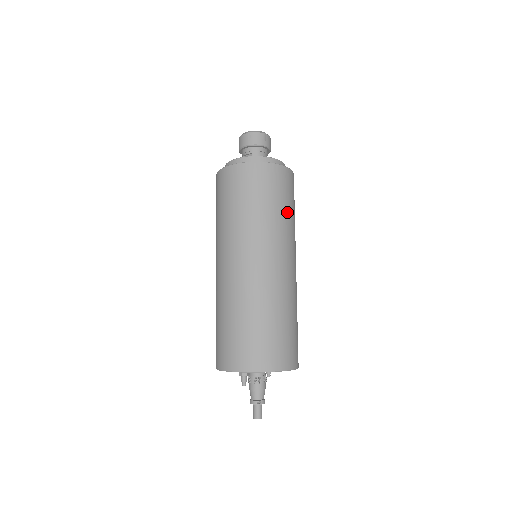
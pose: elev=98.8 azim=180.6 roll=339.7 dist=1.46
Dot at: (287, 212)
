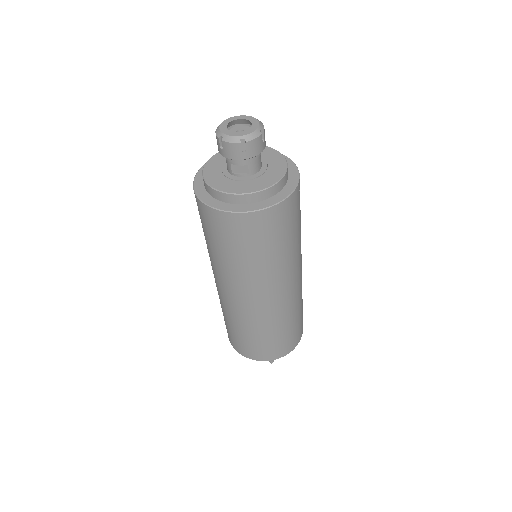
Dot at: (300, 226)
